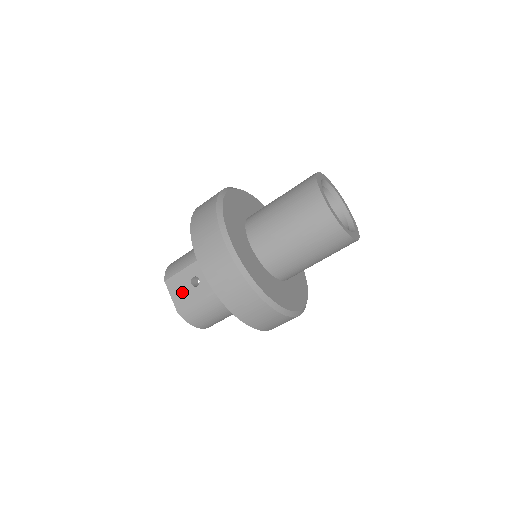
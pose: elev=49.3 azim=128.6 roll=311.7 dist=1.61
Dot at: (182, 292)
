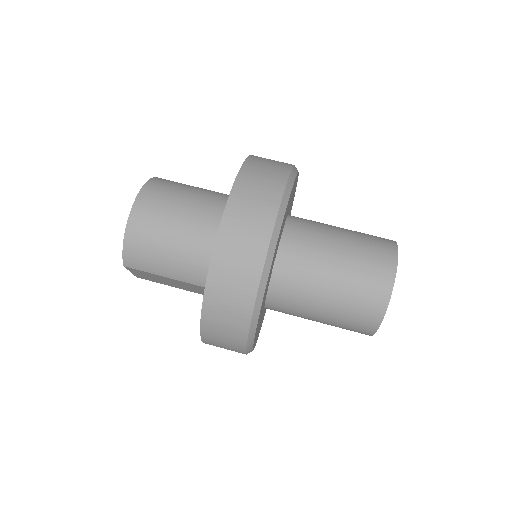
Dot at: occluded
